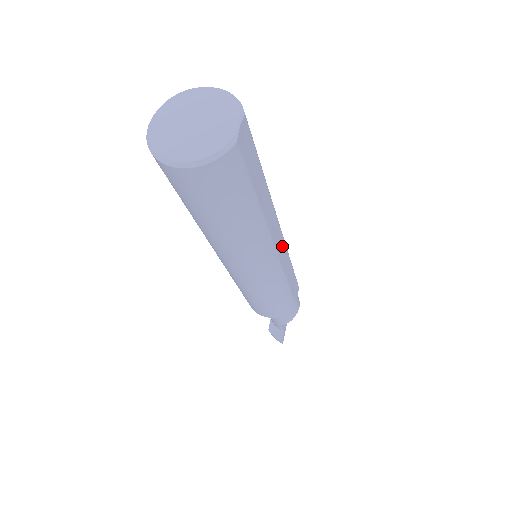
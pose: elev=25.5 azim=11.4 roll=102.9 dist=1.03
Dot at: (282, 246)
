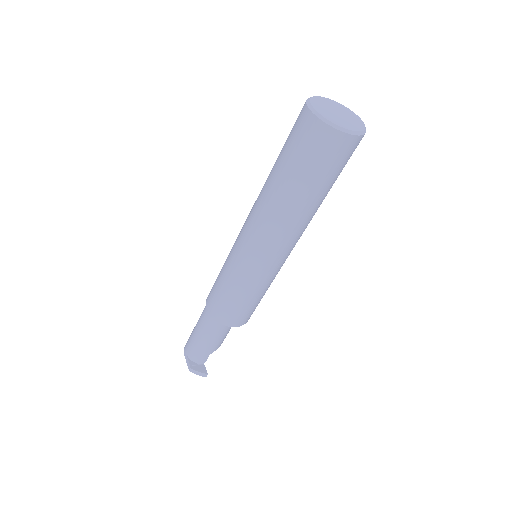
Dot at: occluded
